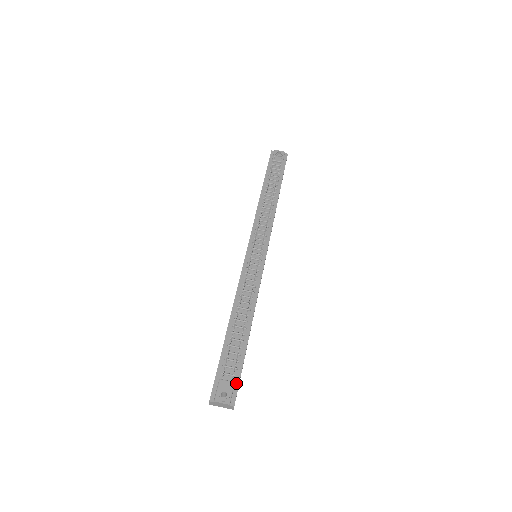
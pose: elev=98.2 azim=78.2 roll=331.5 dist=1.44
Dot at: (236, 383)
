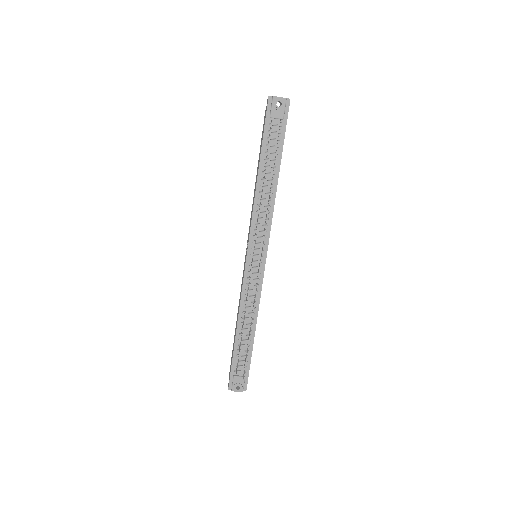
Dot at: (246, 376)
